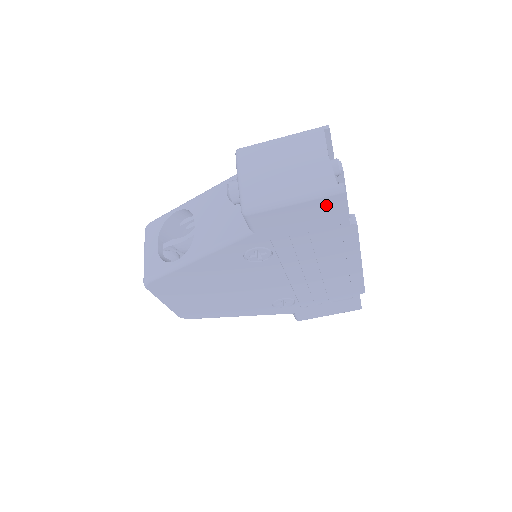
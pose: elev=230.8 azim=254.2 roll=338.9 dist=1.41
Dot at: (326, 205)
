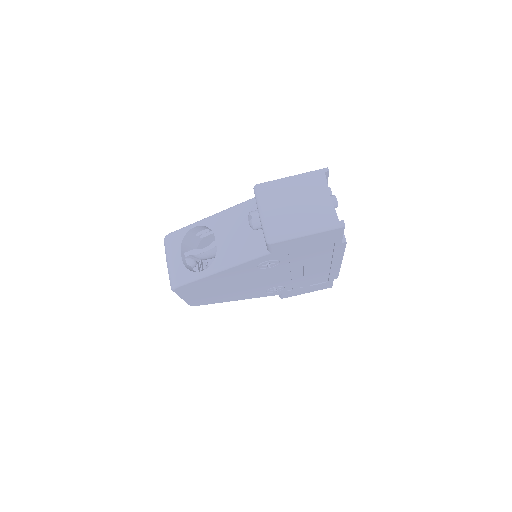
Dot at: (329, 234)
